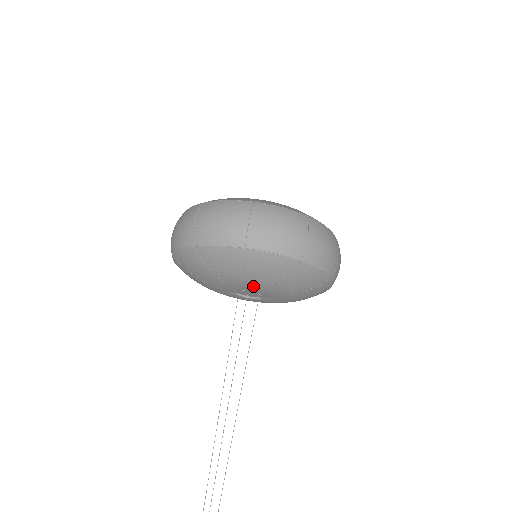
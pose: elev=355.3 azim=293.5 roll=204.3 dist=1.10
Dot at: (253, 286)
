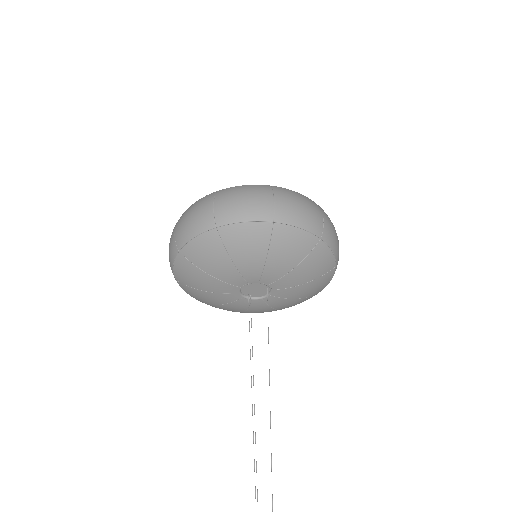
Dot at: (270, 272)
